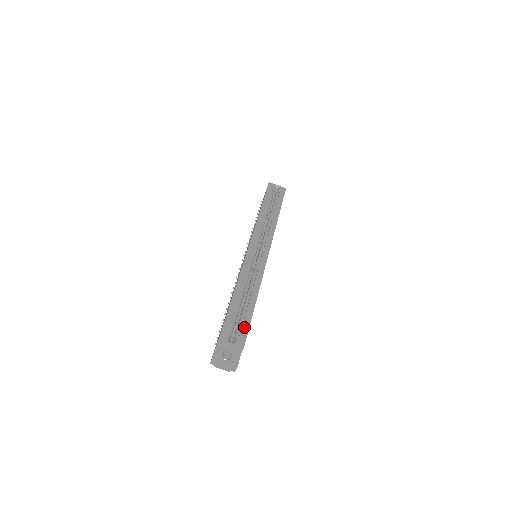
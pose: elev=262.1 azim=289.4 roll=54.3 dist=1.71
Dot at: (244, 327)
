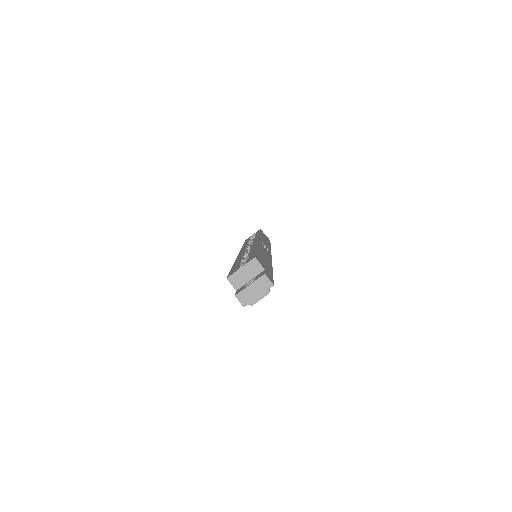
Dot at: (250, 257)
